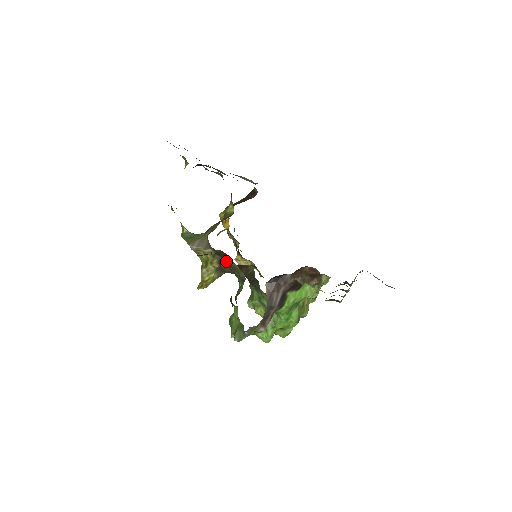
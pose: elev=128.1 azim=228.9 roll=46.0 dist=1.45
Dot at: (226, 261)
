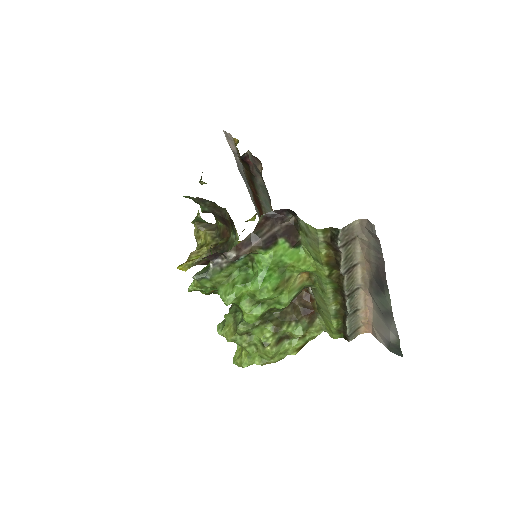
Dot at: (224, 241)
